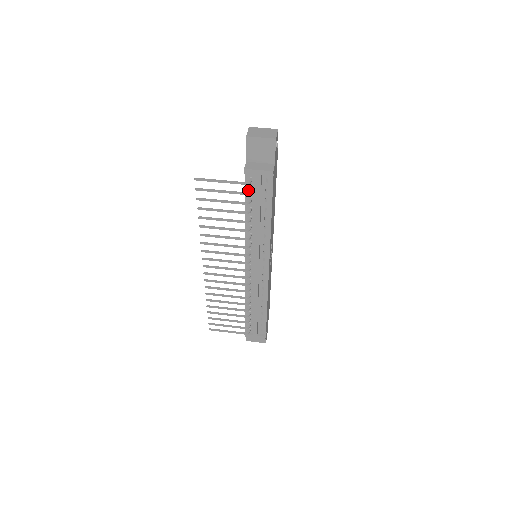
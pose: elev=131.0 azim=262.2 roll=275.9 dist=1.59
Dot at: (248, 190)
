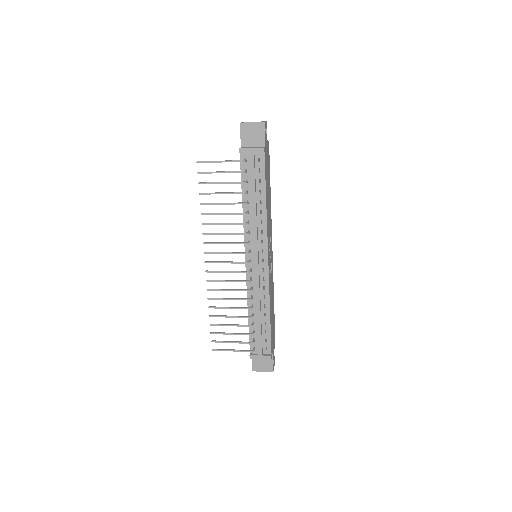
Dot at: occluded
